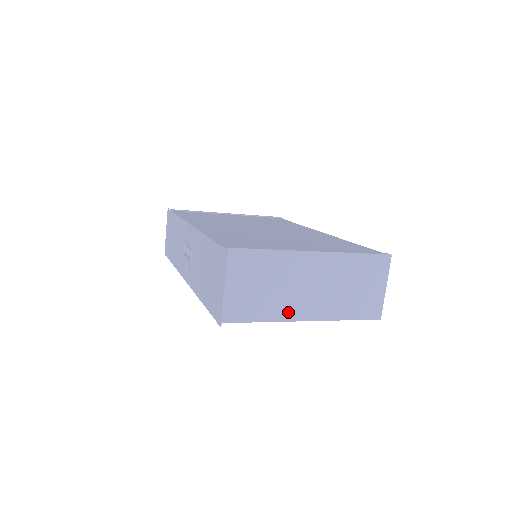
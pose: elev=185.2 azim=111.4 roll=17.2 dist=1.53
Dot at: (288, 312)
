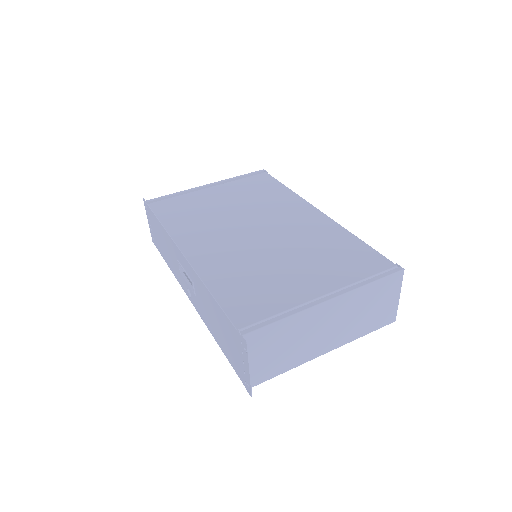
Dot at: (310, 354)
